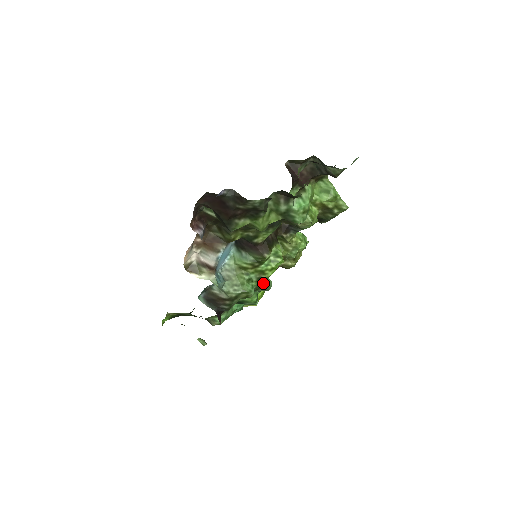
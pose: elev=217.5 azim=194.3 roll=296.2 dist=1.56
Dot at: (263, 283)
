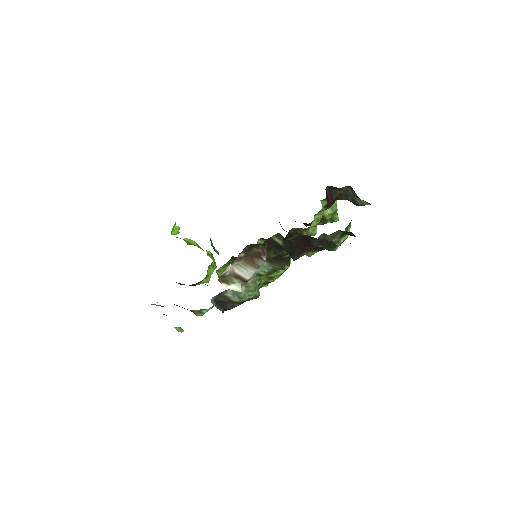
Dot at: occluded
